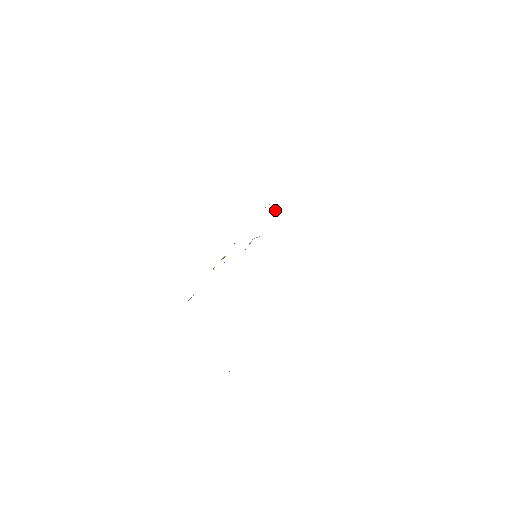
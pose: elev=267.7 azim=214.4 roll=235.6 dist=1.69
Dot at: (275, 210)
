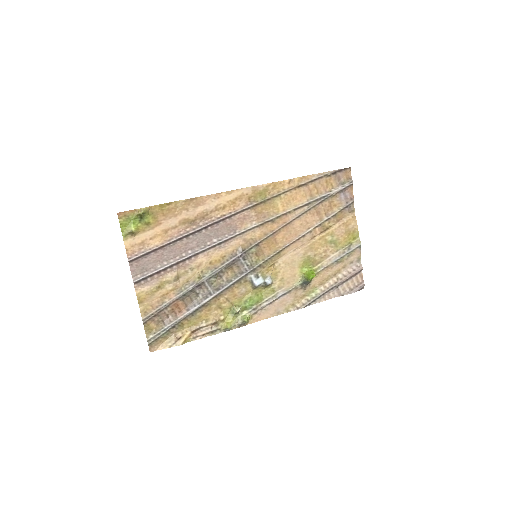
Dot at: (310, 272)
